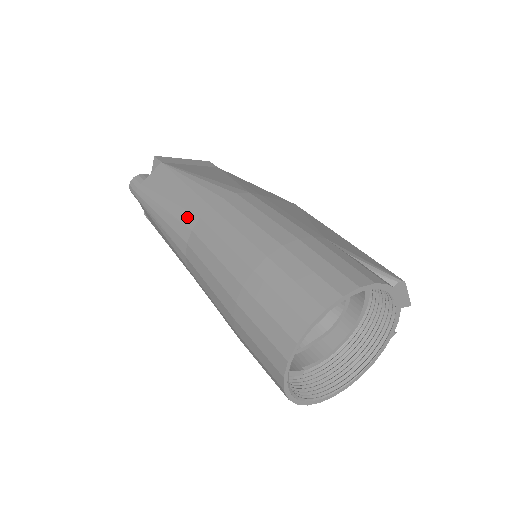
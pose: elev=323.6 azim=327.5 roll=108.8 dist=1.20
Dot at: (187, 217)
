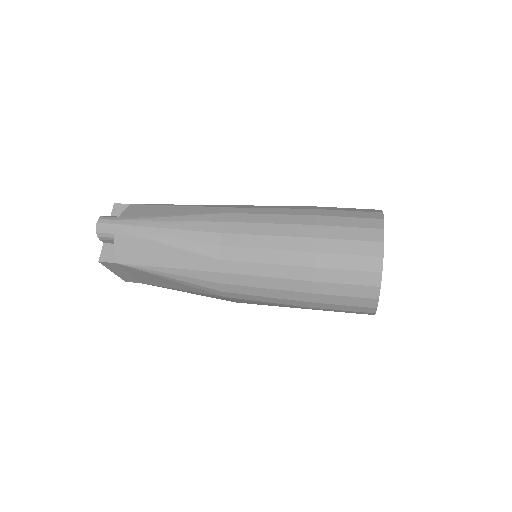
Dot at: (211, 217)
